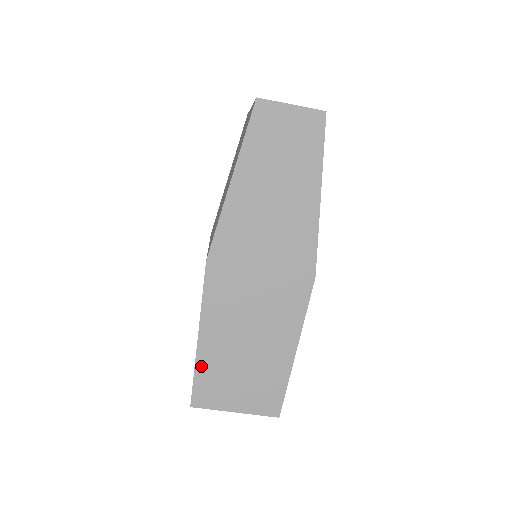
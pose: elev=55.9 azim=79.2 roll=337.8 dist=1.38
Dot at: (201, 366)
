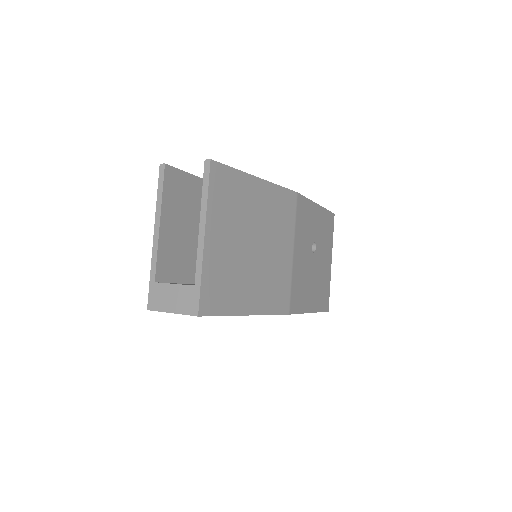
Dot at: occluded
